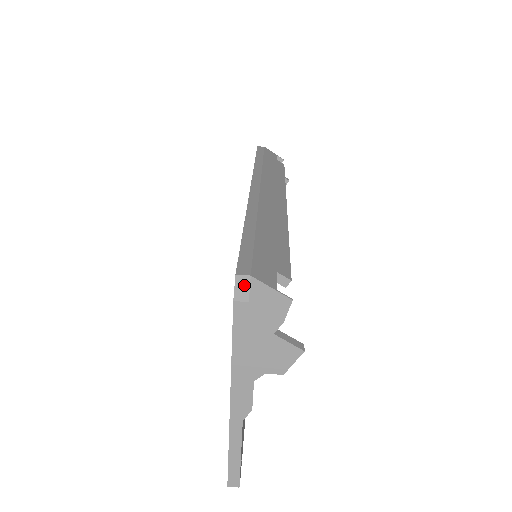
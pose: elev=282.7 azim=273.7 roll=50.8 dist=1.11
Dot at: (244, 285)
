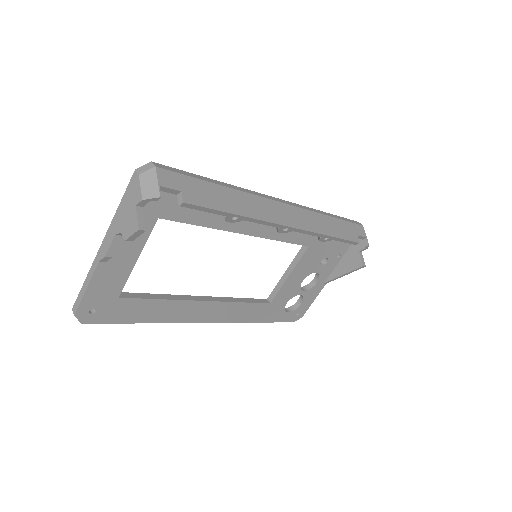
Dot at: (148, 167)
